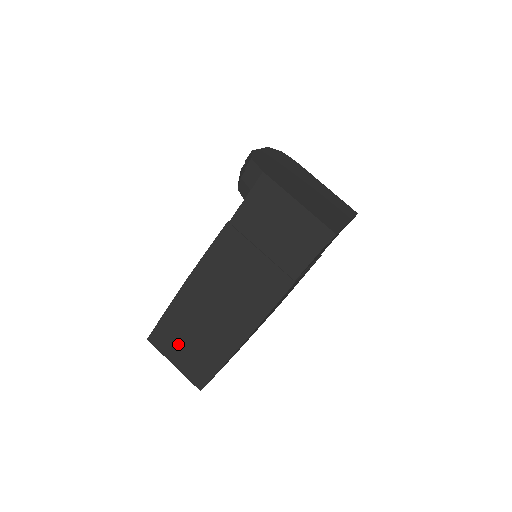
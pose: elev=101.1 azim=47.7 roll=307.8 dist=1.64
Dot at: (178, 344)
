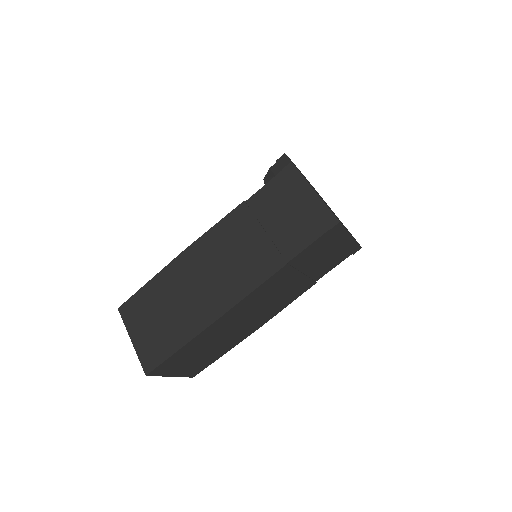
Dot at: (147, 317)
